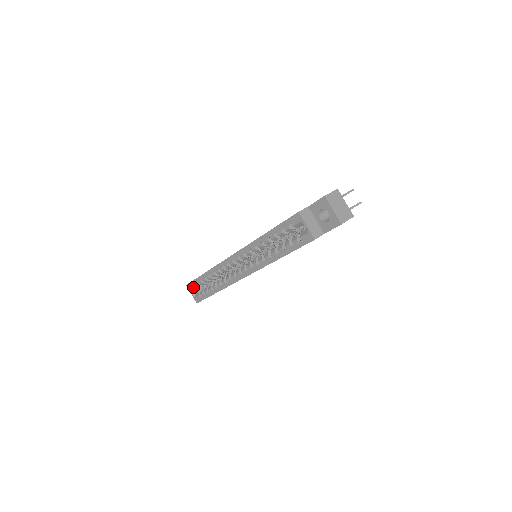
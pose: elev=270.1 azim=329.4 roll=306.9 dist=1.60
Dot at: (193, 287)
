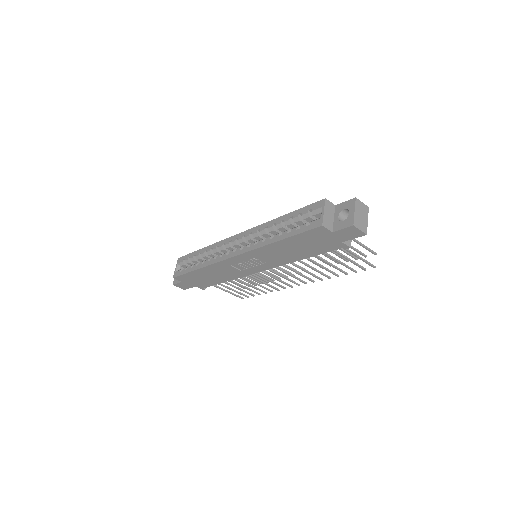
Dot at: (183, 261)
